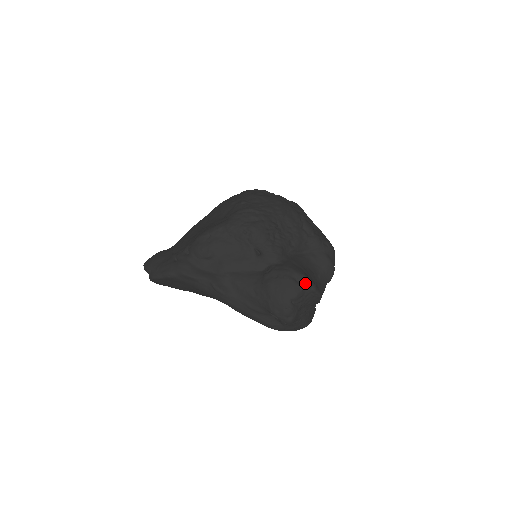
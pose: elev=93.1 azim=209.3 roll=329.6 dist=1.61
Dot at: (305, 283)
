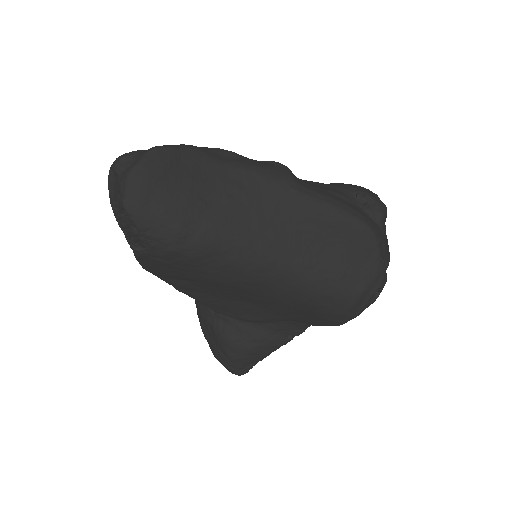
Dot at: occluded
